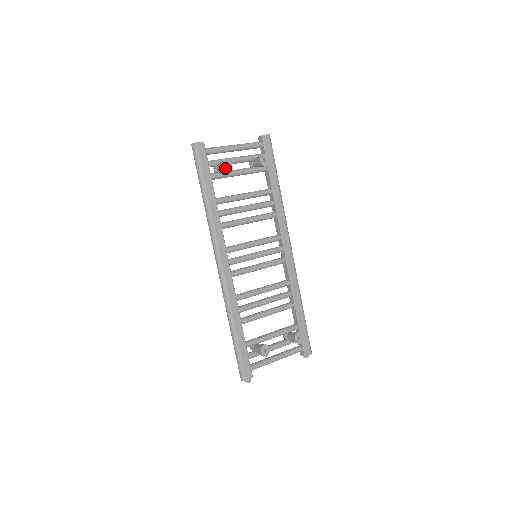
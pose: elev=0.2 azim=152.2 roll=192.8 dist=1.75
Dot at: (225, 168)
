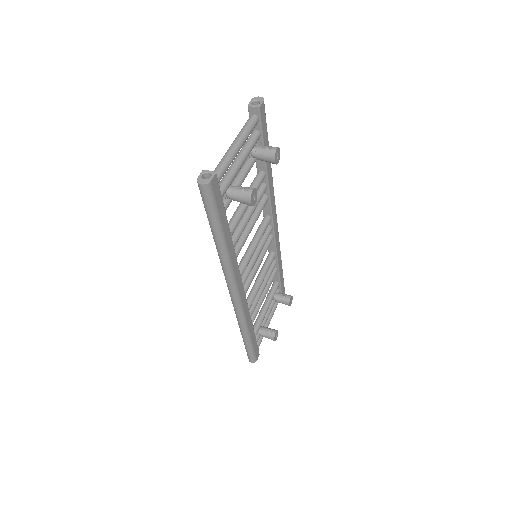
Dot at: (252, 203)
